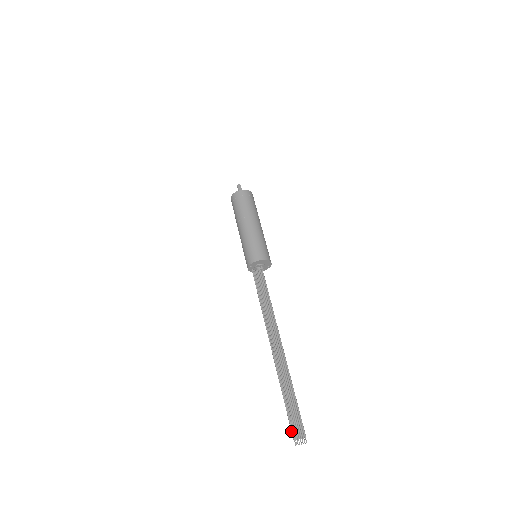
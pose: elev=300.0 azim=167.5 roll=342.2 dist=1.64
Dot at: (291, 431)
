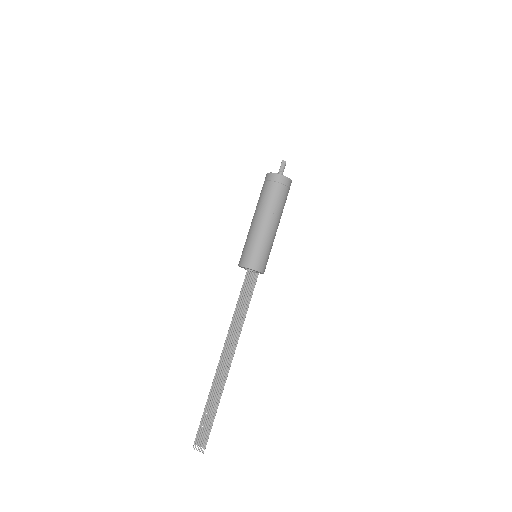
Dot at: (196, 436)
